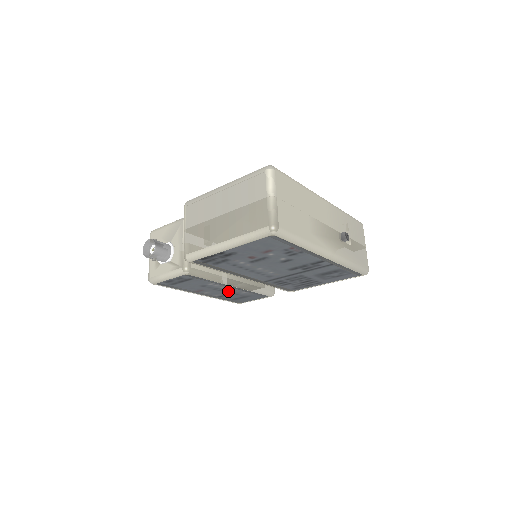
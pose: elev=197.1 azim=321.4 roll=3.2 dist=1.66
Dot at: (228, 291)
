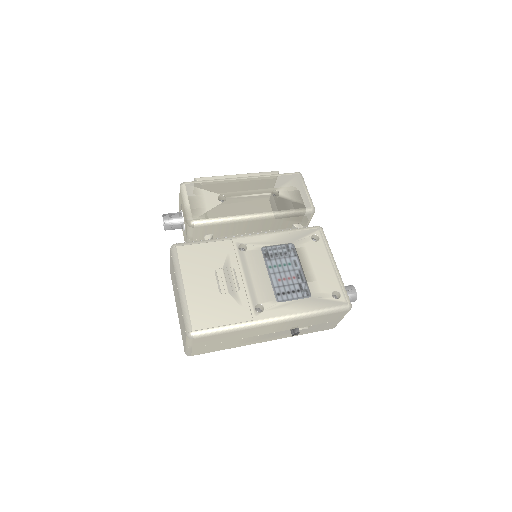
Dot at: occluded
